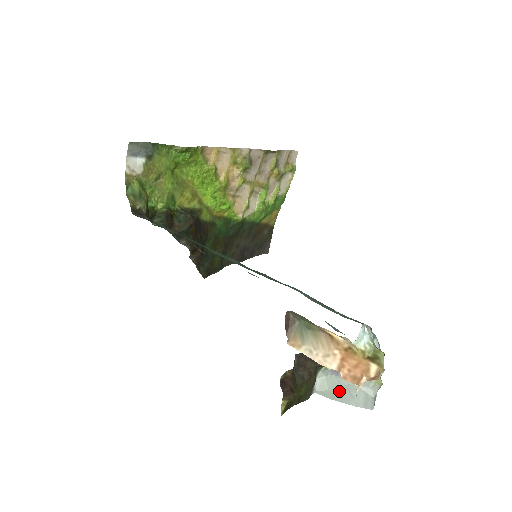
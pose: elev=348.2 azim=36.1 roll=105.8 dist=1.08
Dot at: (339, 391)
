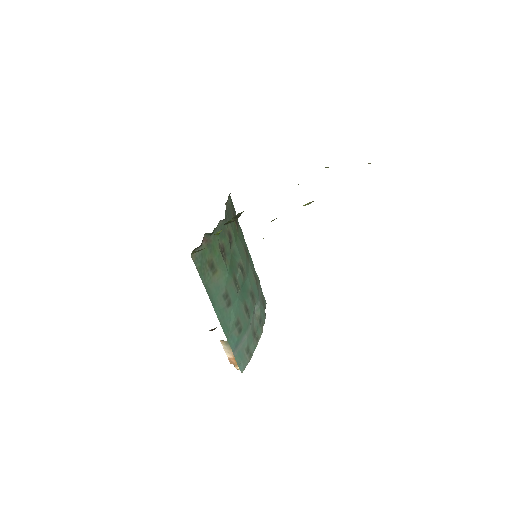
Dot at: occluded
